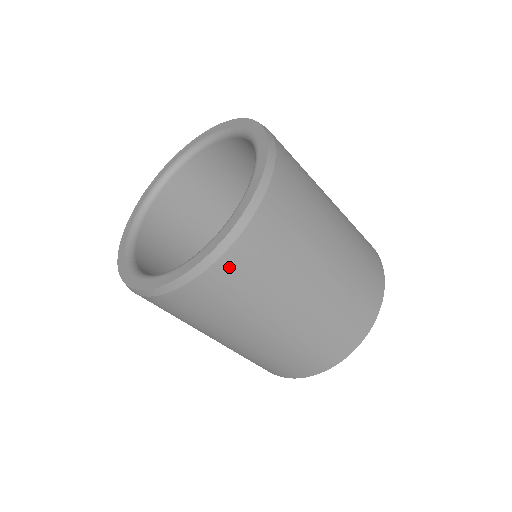
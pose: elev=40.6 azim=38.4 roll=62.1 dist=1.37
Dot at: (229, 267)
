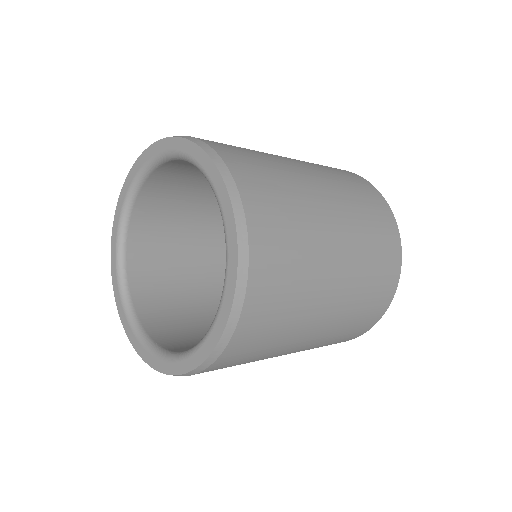
Dot at: (250, 324)
